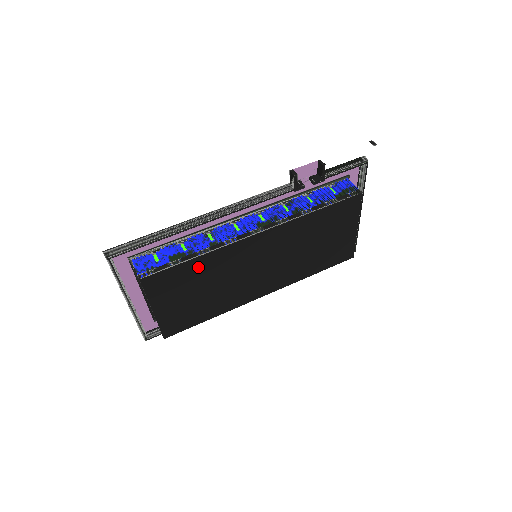
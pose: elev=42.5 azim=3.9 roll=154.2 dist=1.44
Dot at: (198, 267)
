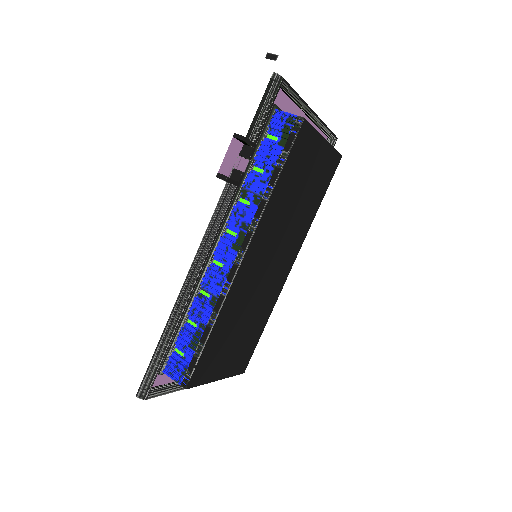
Dot at: (220, 330)
